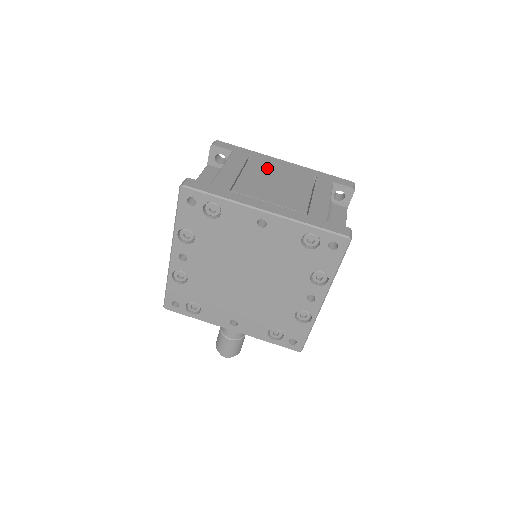
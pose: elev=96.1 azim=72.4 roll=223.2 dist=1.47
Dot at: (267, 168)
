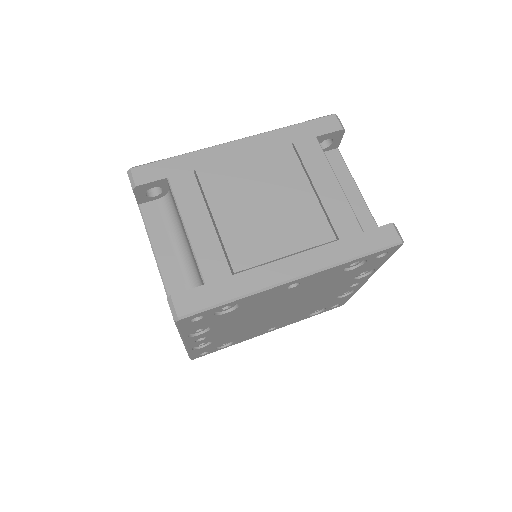
Dot at: (232, 180)
